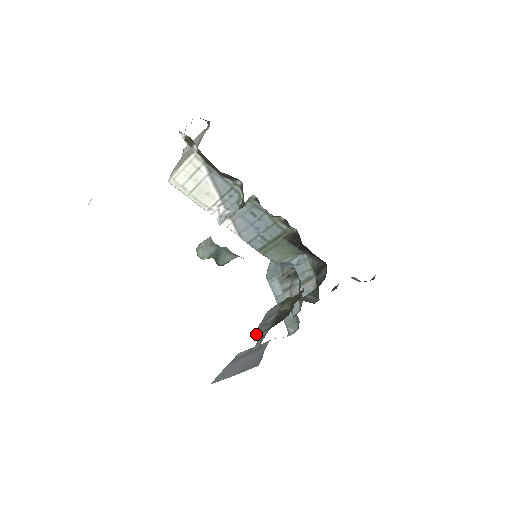
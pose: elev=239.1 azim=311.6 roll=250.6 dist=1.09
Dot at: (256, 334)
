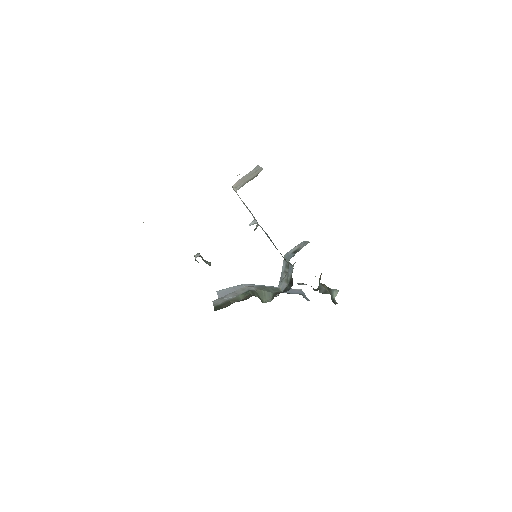
Dot at: (215, 301)
